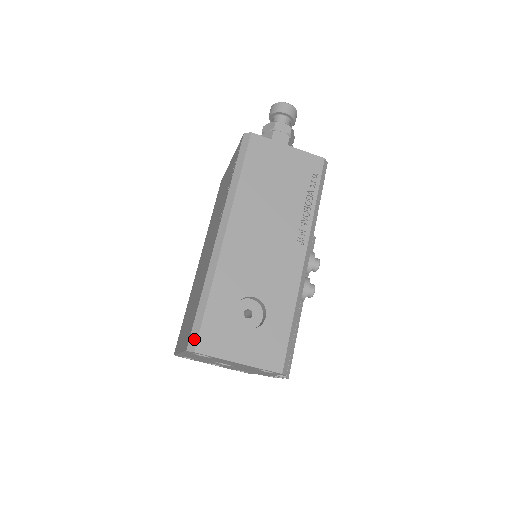
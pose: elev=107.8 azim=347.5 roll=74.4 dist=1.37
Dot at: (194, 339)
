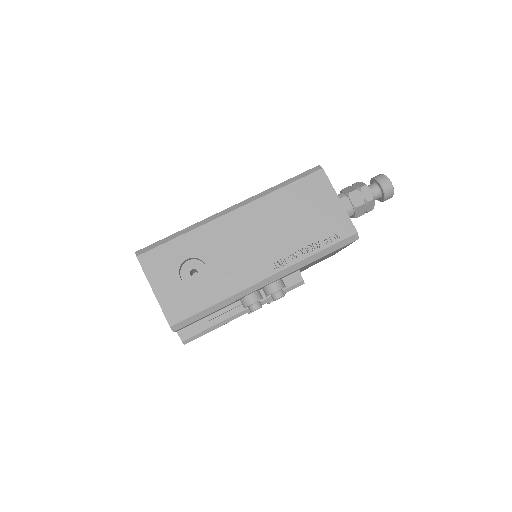
Dot at: (145, 250)
